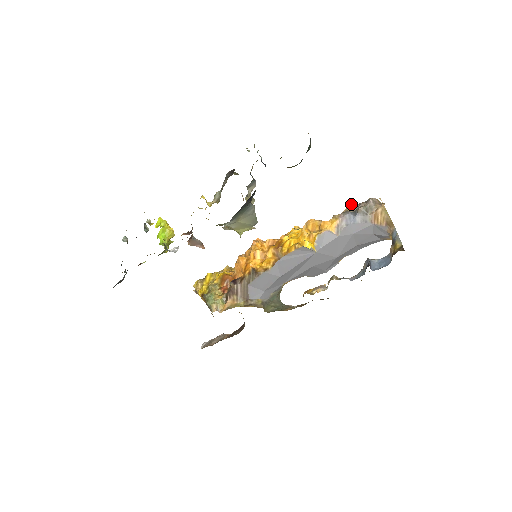
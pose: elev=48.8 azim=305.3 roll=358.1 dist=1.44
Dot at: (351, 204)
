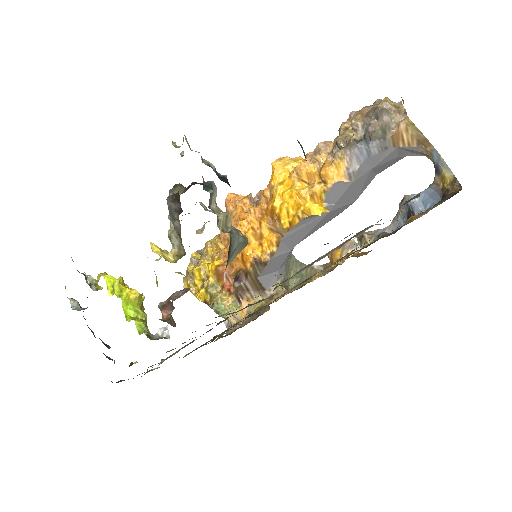
Dot at: (352, 123)
